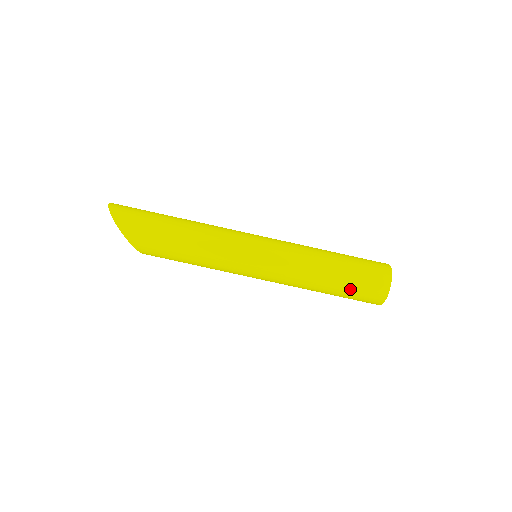
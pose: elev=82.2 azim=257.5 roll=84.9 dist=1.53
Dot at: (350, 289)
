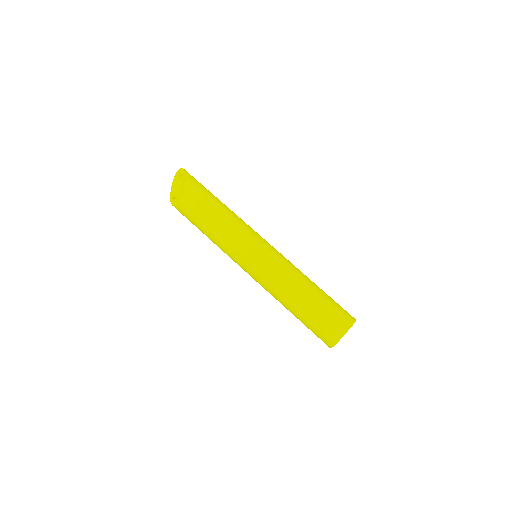
Dot at: (326, 302)
